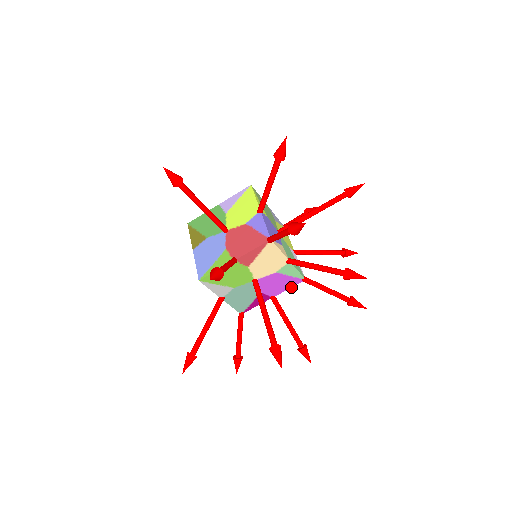
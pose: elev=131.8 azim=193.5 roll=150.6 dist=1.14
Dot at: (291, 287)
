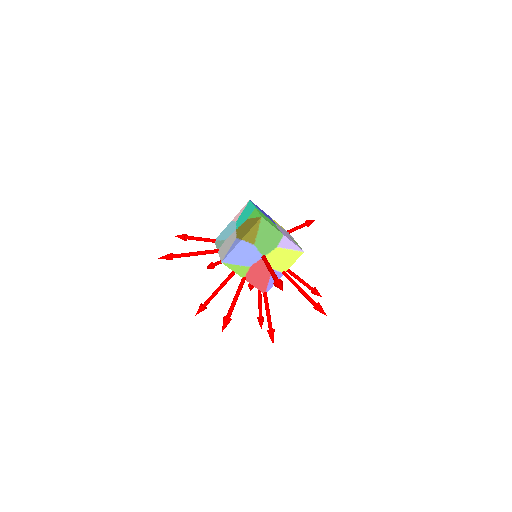
Dot at: occluded
